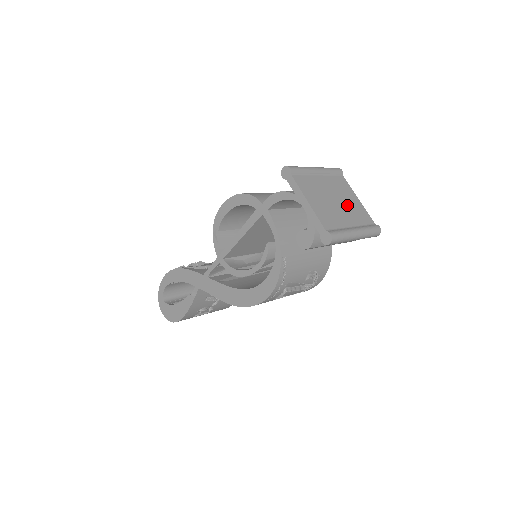
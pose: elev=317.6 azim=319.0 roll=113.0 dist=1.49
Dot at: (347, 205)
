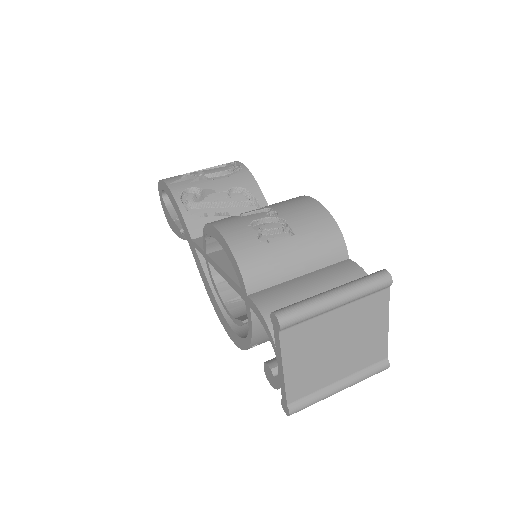
Dot at: (356, 345)
